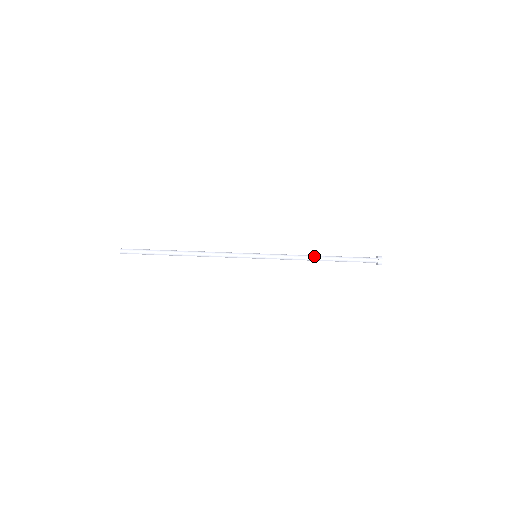
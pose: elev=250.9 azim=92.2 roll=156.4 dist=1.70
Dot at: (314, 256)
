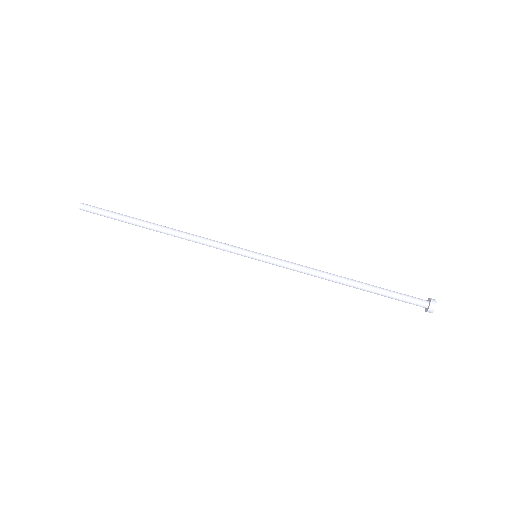
Dot at: (337, 275)
